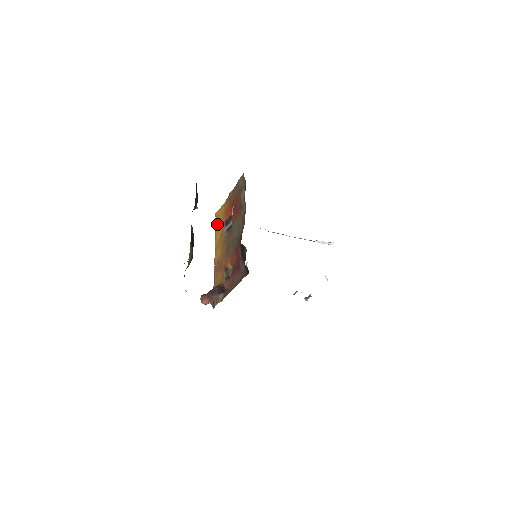
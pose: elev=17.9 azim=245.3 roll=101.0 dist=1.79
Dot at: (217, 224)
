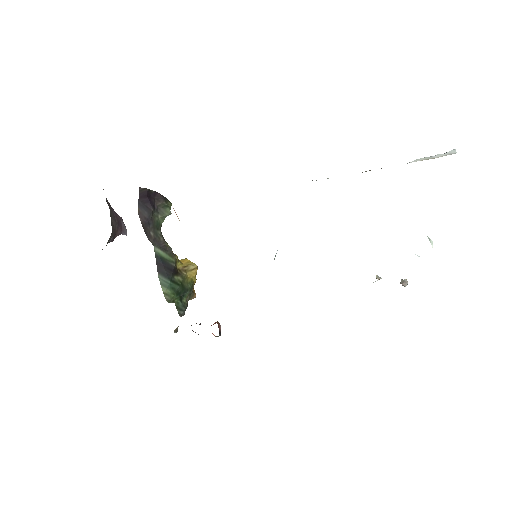
Dot at: occluded
